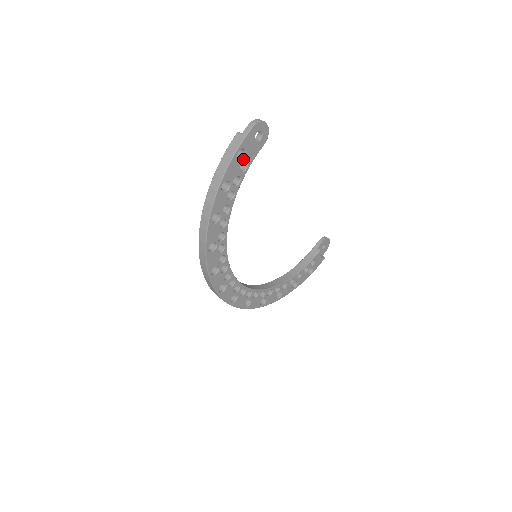
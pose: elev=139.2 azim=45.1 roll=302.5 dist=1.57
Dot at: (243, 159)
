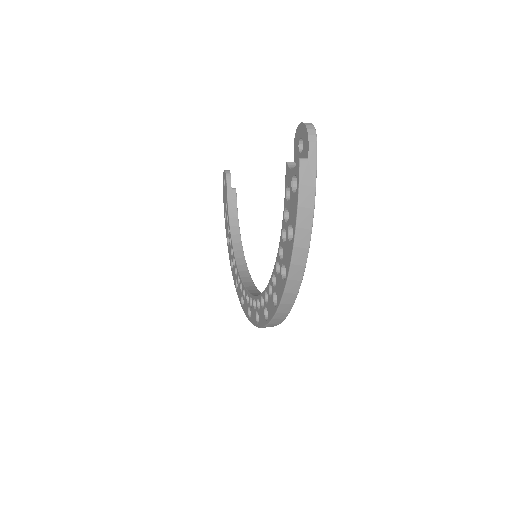
Dot at: occluded
